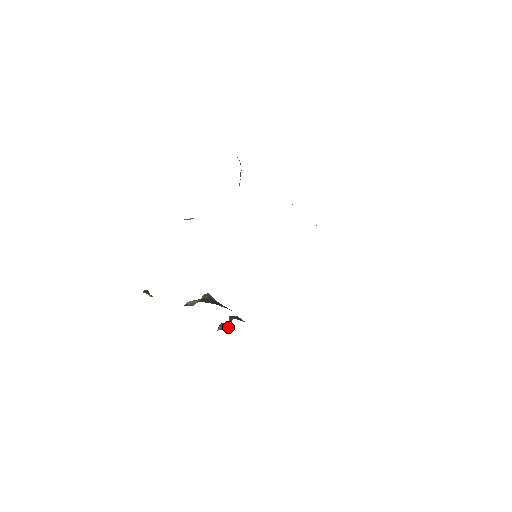
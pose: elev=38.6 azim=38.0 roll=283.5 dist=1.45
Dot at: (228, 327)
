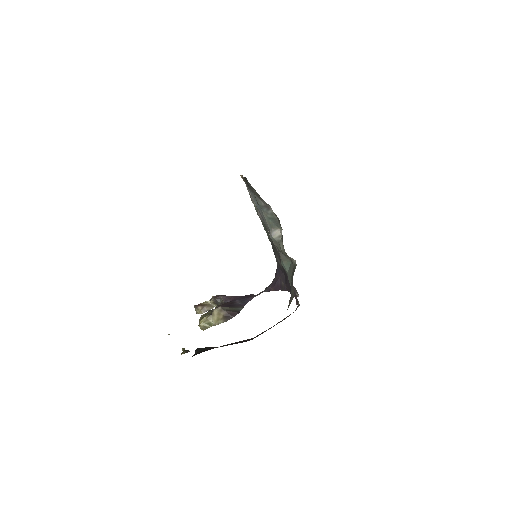
Dot at: (210, 306)
